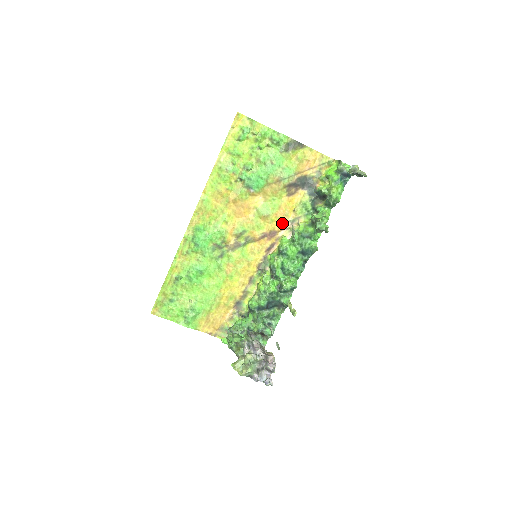
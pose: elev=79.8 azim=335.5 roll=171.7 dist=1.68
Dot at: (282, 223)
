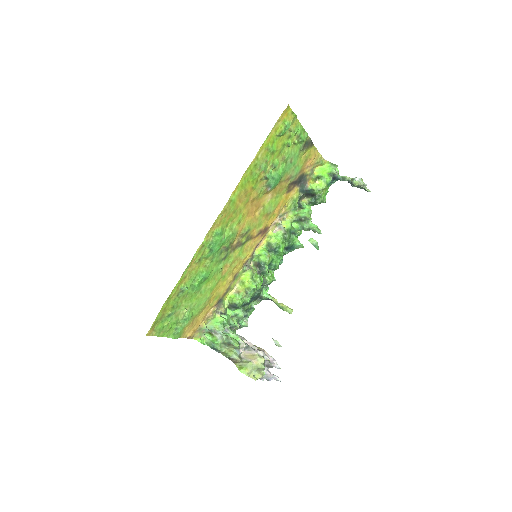
Dot at: (275, 219)
